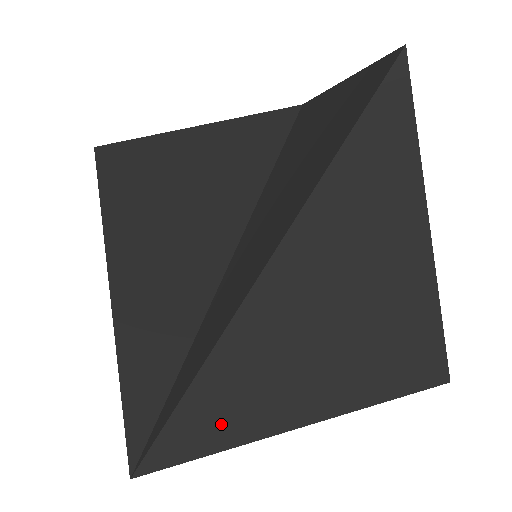
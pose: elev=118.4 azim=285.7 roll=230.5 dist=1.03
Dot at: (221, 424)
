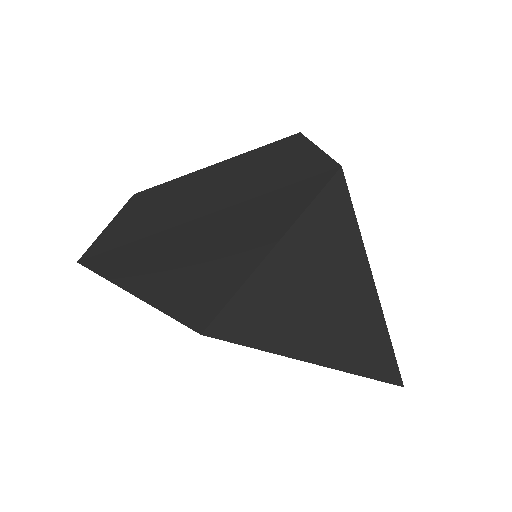
Dot at: occluded
